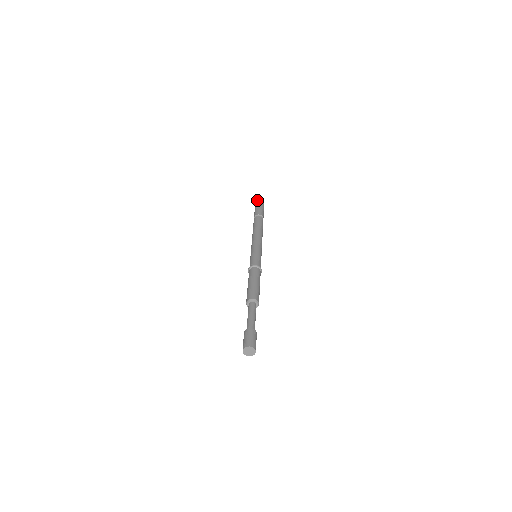
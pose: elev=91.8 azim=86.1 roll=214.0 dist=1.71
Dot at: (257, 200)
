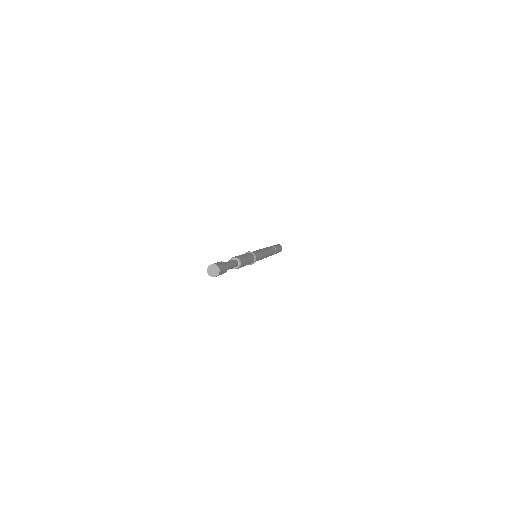
Dot at: occluded
